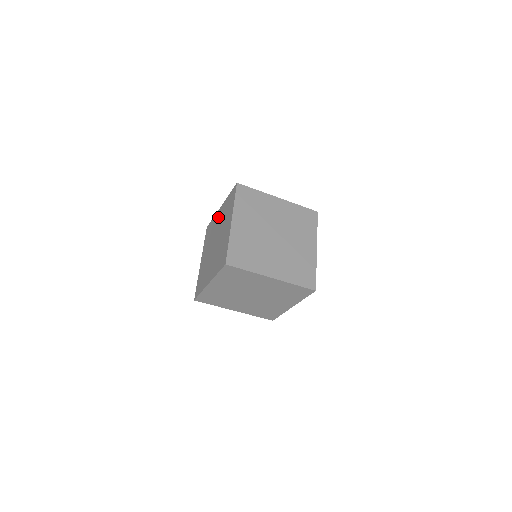
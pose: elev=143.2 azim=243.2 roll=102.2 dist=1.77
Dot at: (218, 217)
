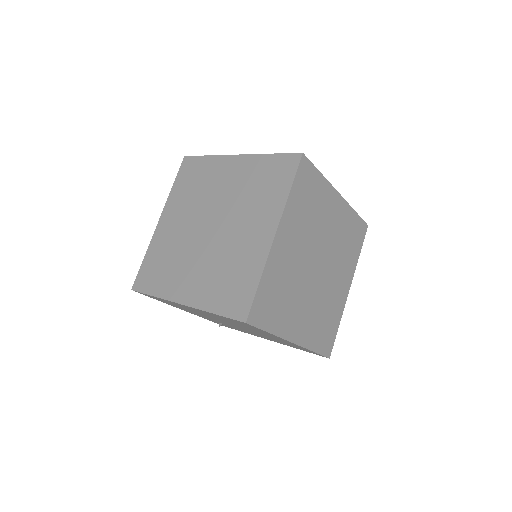
Dot at: (170, 225)
